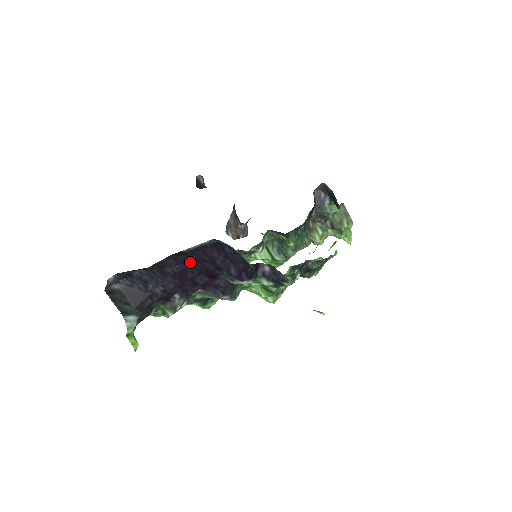
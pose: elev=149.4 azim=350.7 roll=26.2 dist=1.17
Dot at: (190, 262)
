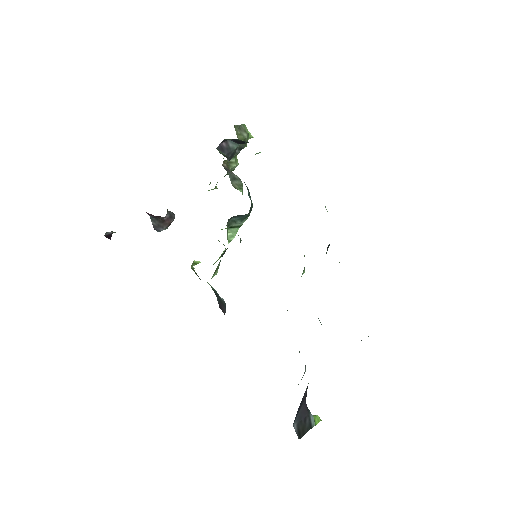
Dot at: occluded
